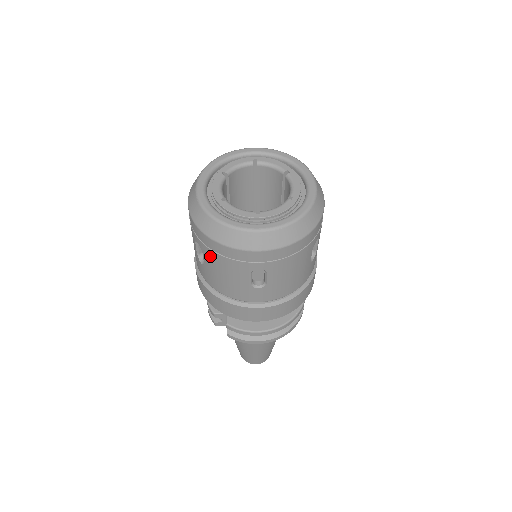
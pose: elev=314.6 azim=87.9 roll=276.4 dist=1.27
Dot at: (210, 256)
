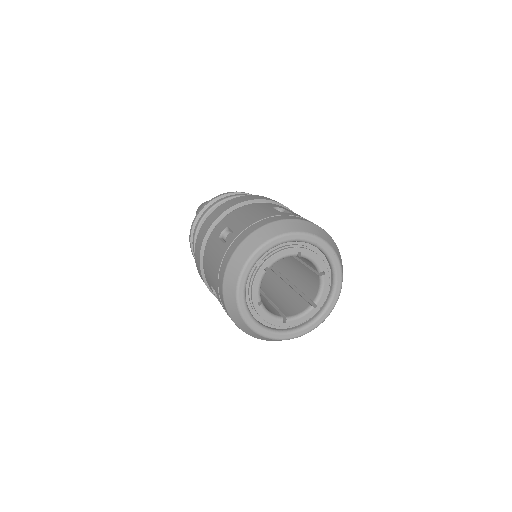
Dot at: occluded
